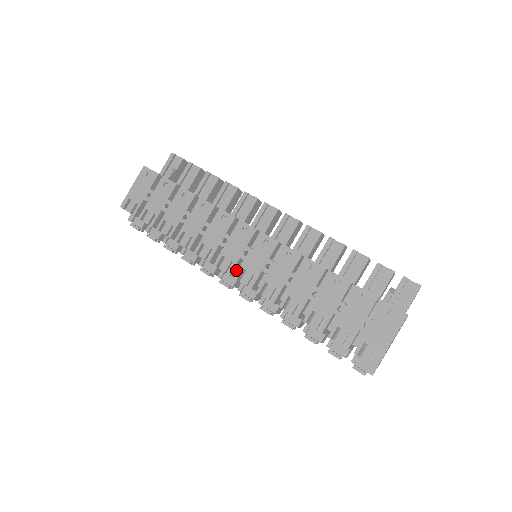
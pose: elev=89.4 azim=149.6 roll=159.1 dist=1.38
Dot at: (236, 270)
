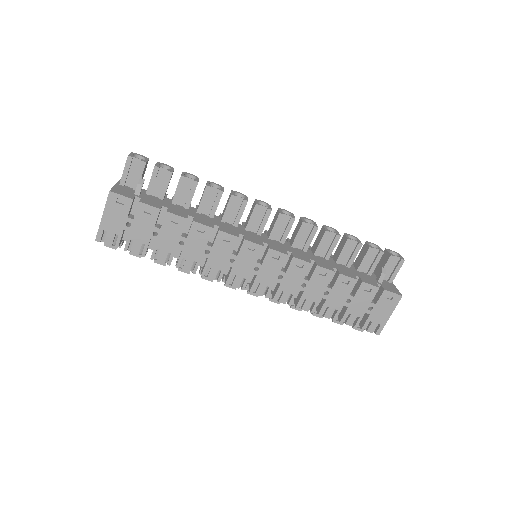
Dot at: occluded
